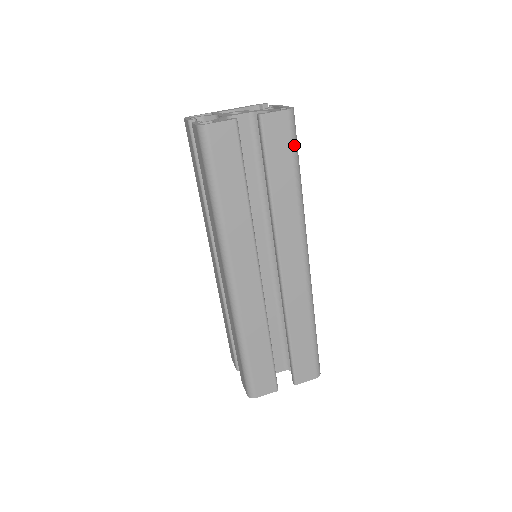
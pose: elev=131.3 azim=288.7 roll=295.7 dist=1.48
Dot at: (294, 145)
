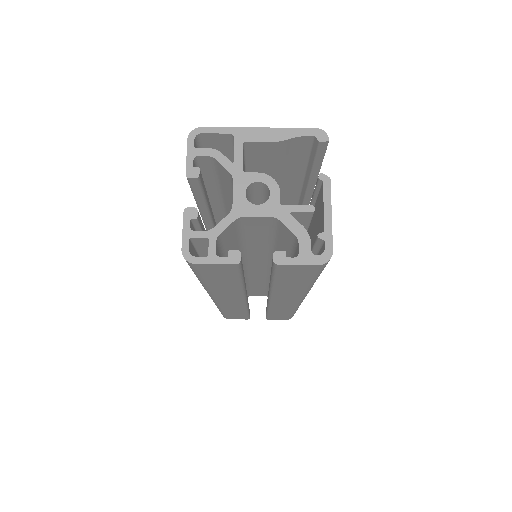
Dot at: (317, 275)
